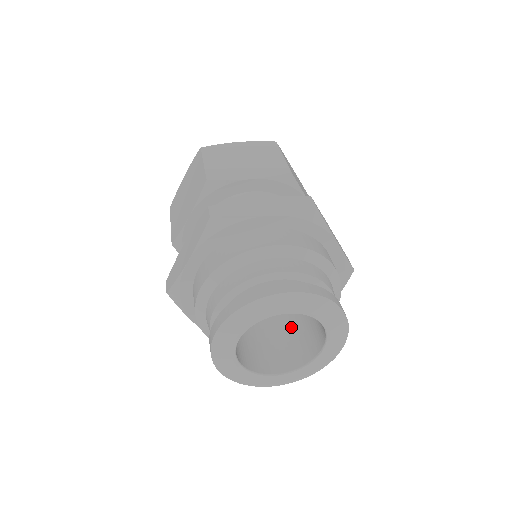
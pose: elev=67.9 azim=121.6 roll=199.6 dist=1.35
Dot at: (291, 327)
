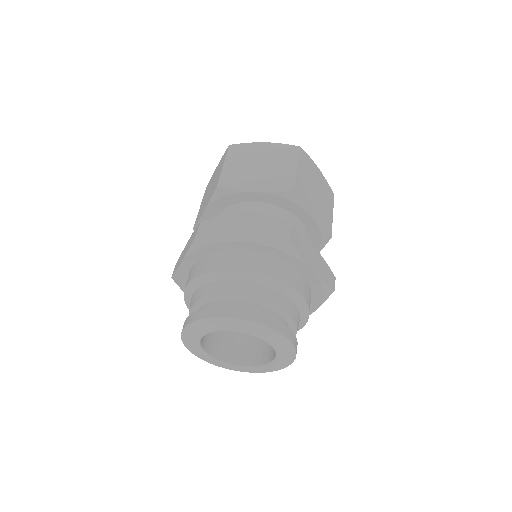
Dot at: occluded
